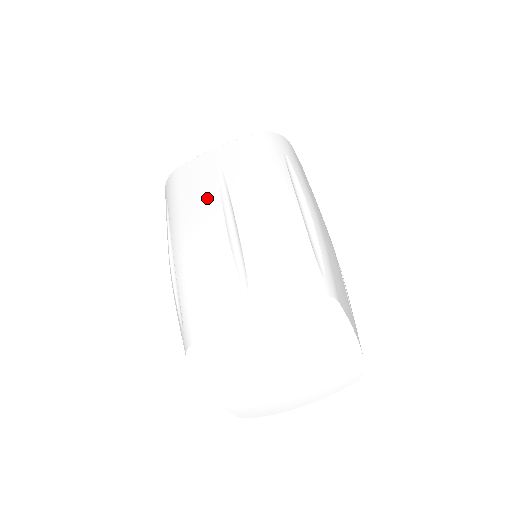
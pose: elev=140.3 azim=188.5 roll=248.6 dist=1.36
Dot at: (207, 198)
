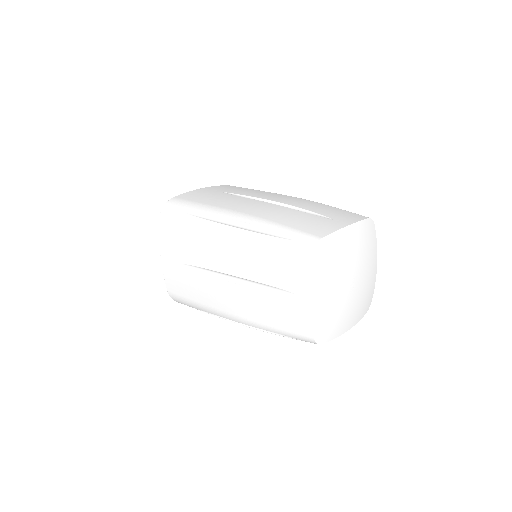
Dot at: (235, 199)
